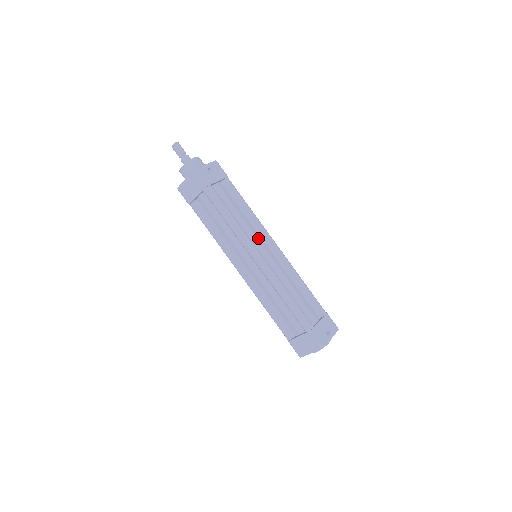
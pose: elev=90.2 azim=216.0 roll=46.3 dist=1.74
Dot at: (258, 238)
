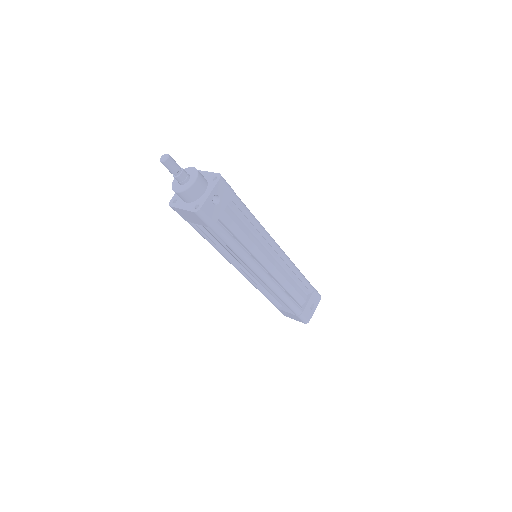
Dot at: (262, 251)
